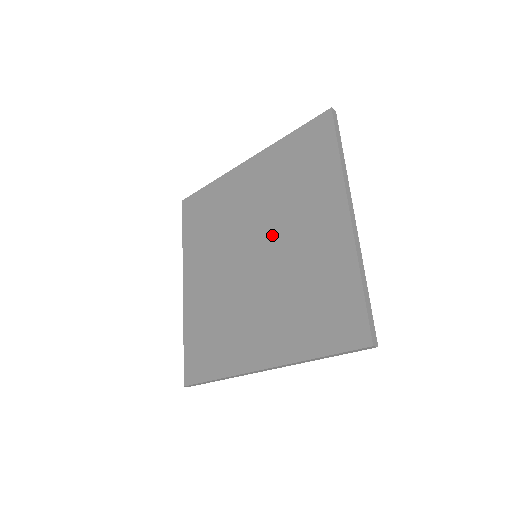
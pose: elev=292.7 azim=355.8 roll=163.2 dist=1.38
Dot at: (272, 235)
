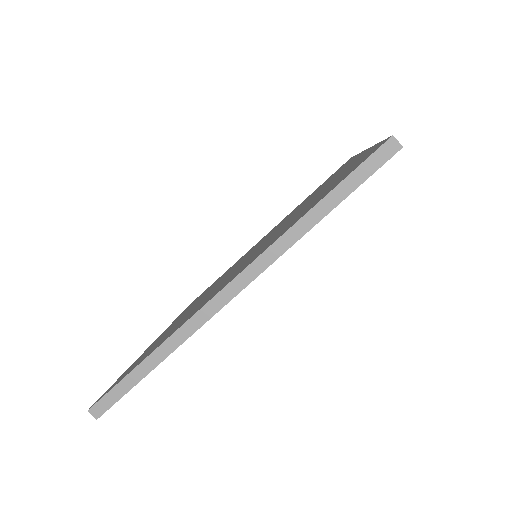
Dot at: (259, 247)
